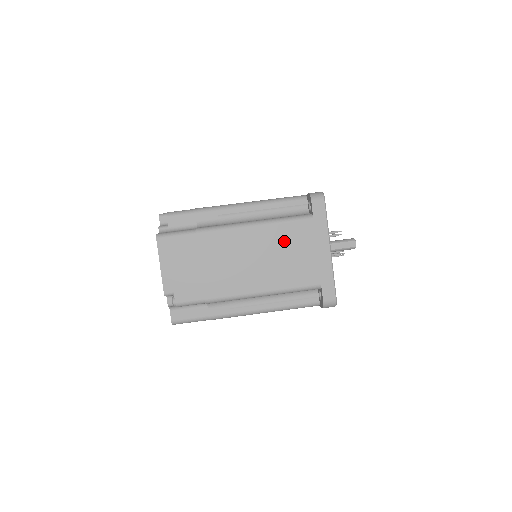
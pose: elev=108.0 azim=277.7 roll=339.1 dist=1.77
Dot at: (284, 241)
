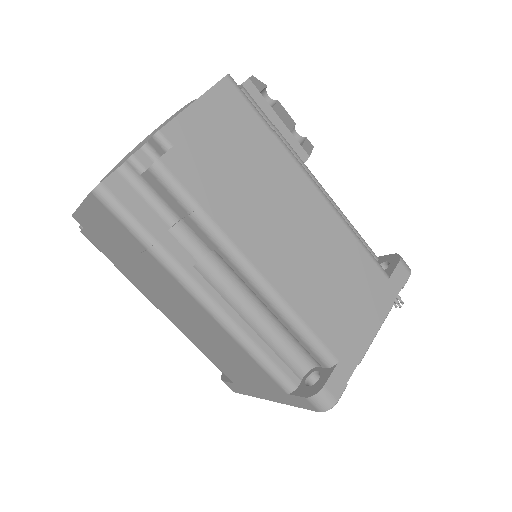
Dot at: (237, 357)
